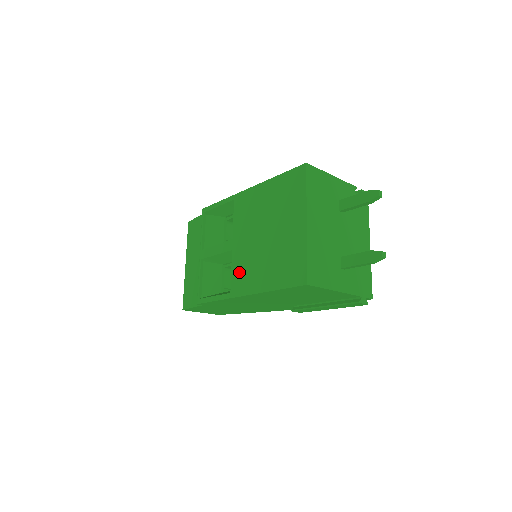
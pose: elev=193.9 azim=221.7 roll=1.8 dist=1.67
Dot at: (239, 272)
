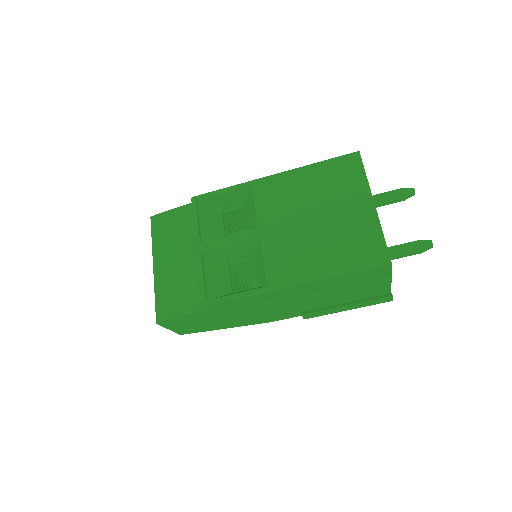
Dot at: (279, 262)
